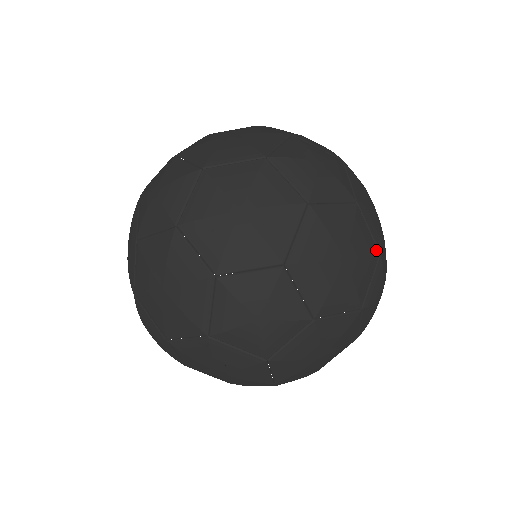
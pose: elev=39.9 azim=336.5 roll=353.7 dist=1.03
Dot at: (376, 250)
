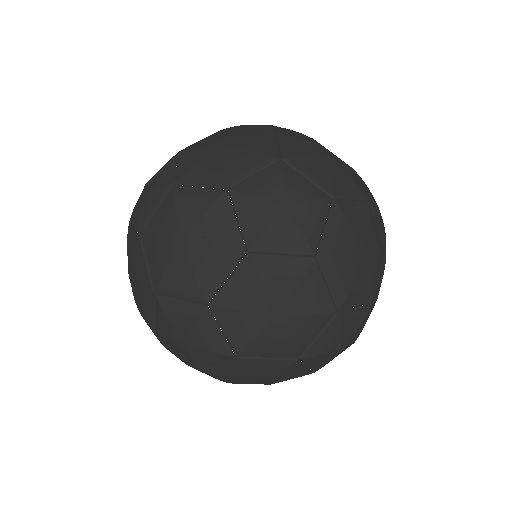
Dot at: (374, 295)
